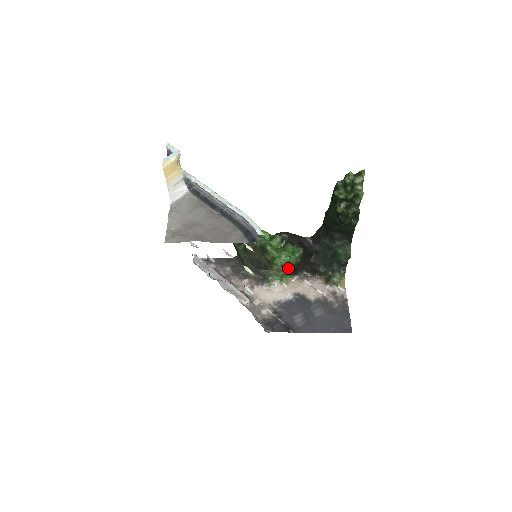
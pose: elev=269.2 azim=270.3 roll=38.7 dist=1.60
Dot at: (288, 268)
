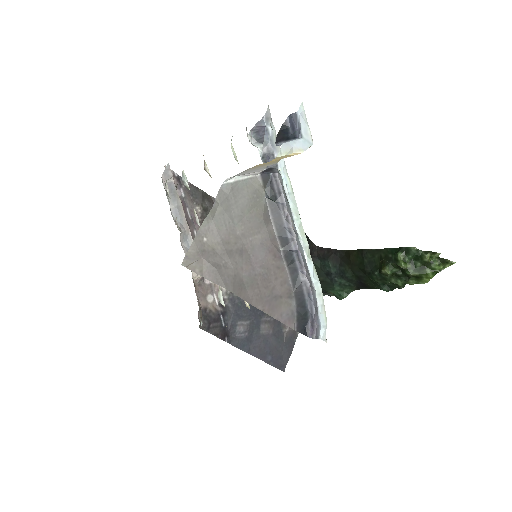
Dot at: occluded
